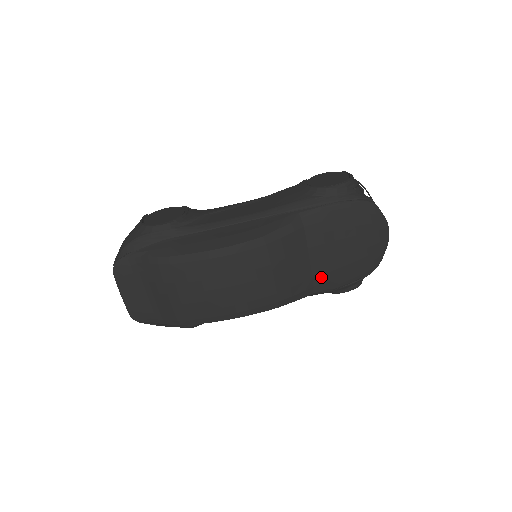
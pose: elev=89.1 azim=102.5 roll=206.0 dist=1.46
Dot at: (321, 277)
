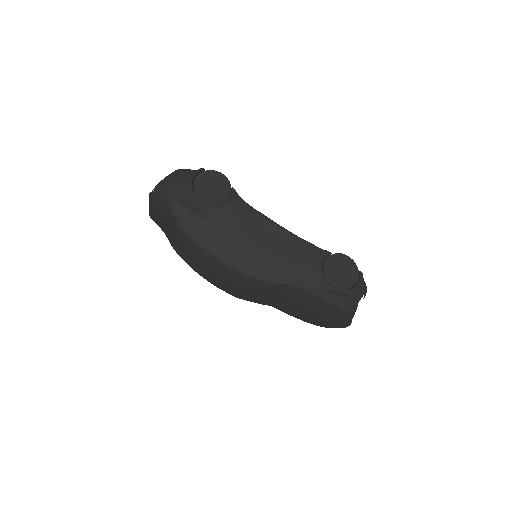
Dot at: (281, 307)
